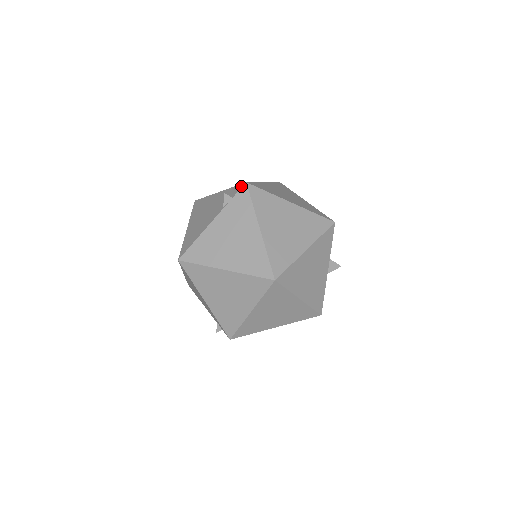
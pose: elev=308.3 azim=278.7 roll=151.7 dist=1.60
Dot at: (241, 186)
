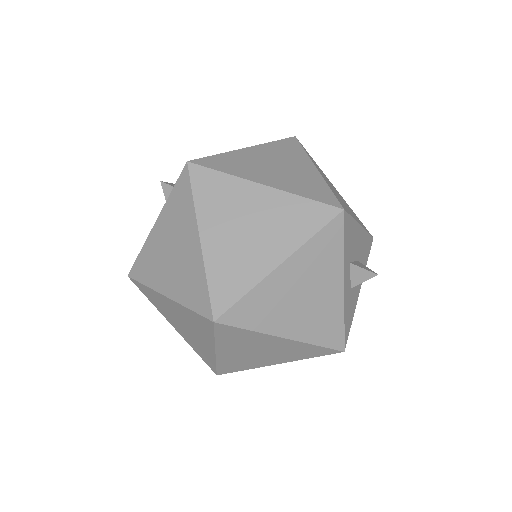
Dot at: occluded
